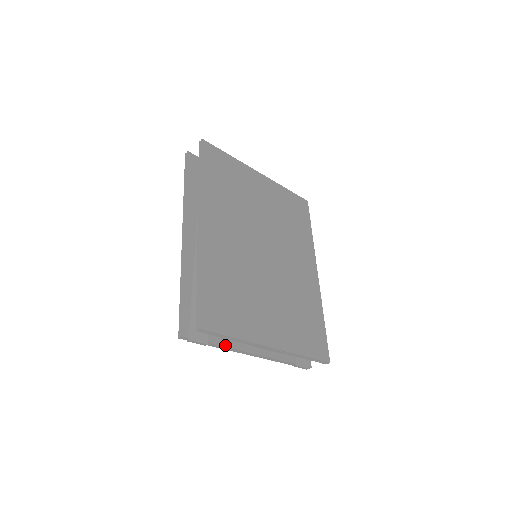
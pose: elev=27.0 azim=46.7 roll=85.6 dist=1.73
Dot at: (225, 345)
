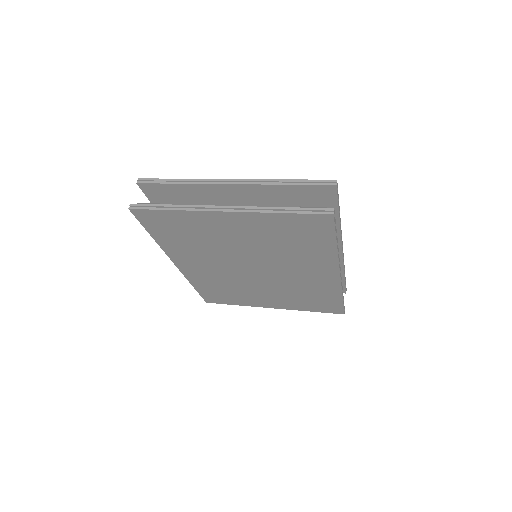
Dot at: occluded
